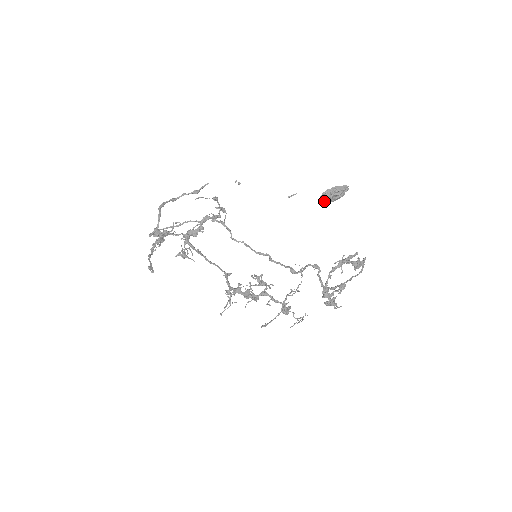
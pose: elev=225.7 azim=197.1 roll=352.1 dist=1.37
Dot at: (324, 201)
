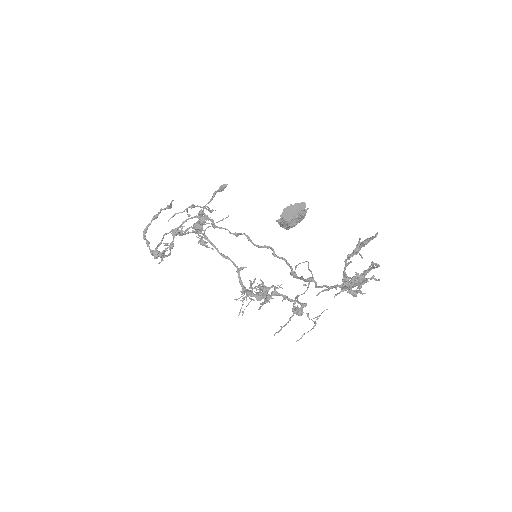
Dot at: occluded
